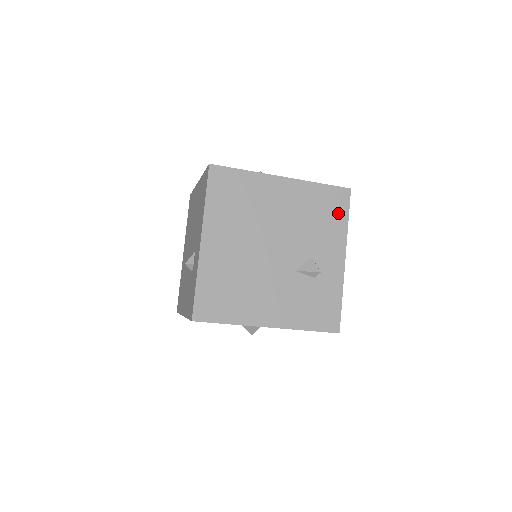
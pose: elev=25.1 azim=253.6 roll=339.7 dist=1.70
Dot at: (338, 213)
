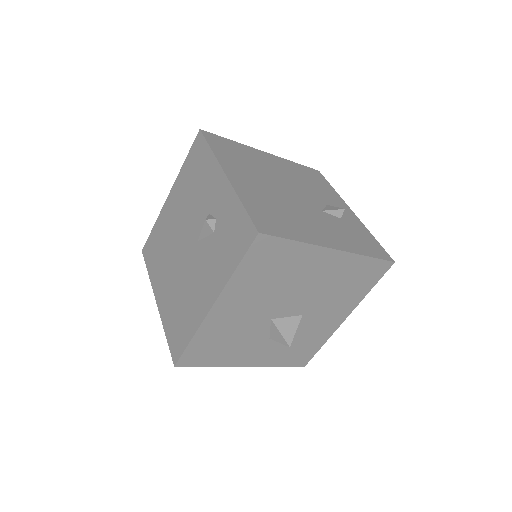
Dot at: (322, 182)
